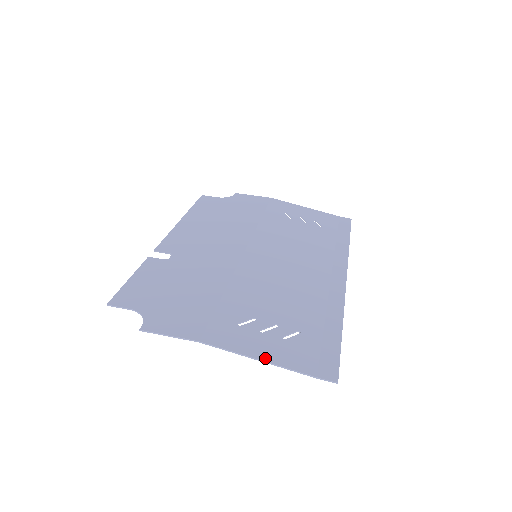
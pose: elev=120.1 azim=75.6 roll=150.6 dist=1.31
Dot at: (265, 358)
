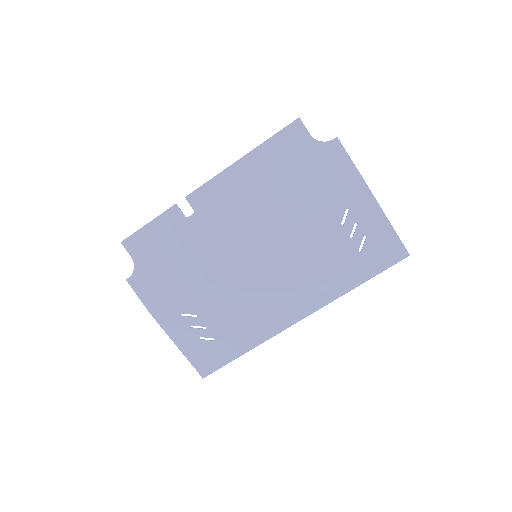
Dot at: (178, 344)
